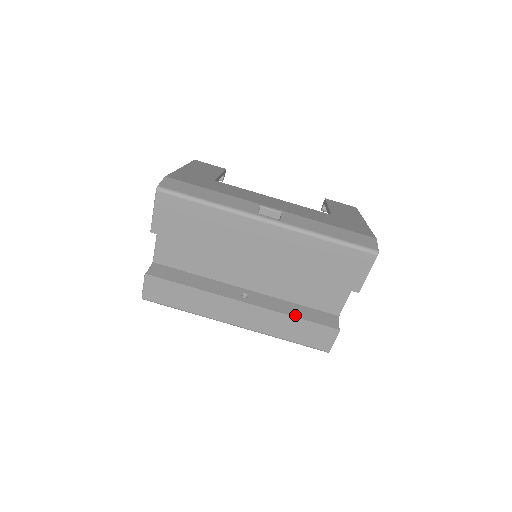
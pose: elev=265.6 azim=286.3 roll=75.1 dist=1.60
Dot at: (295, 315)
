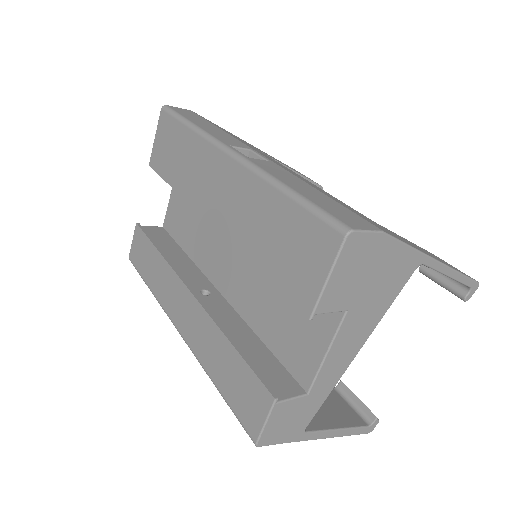
Dot at: (233, 340)
